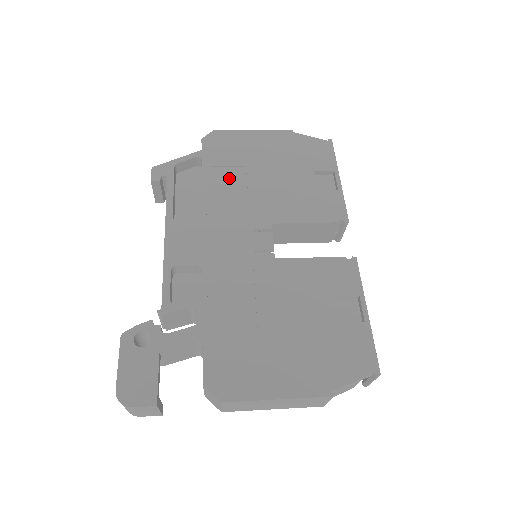
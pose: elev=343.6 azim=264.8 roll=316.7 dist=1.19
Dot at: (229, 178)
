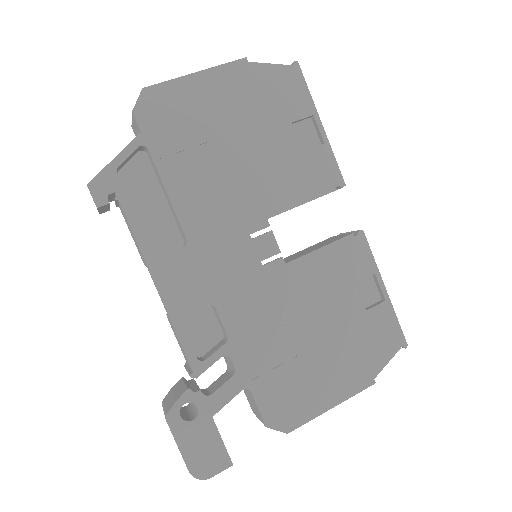
Dot at: (195, 168)
